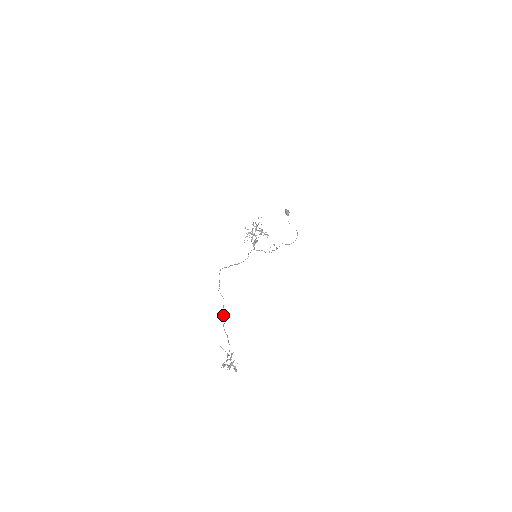
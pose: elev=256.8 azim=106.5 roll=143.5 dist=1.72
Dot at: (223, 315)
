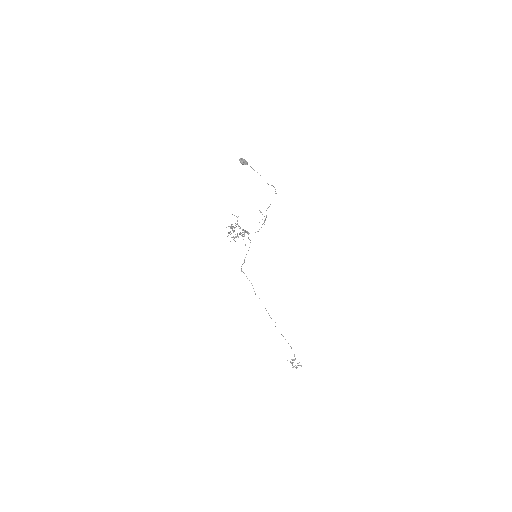
Dot at: (271, 318)
